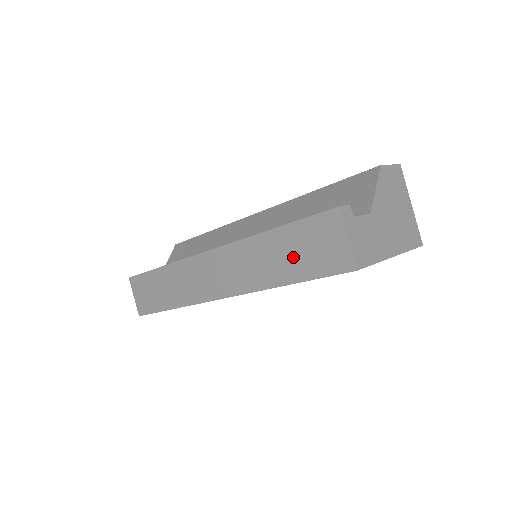
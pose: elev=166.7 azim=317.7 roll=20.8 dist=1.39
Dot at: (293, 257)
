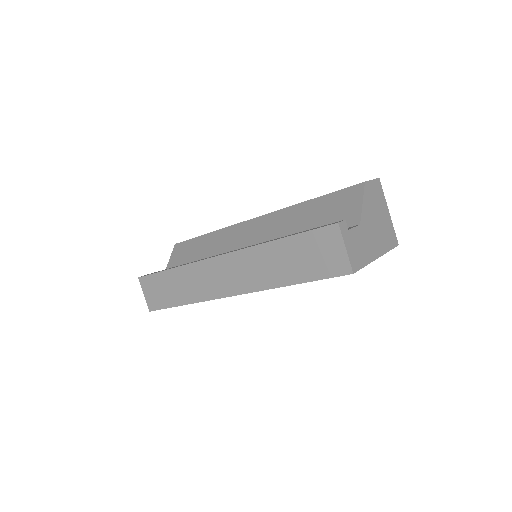
Dot at: (298, 262)
